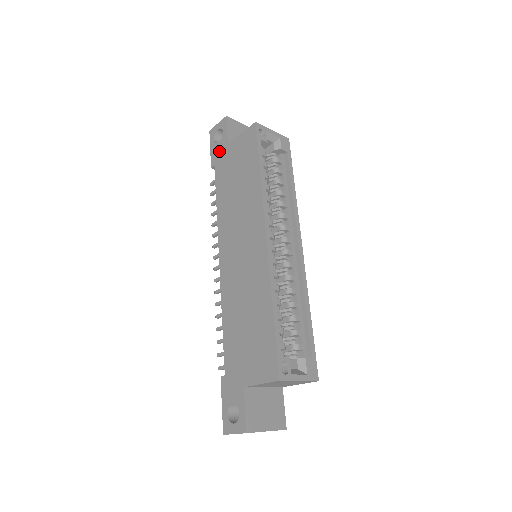
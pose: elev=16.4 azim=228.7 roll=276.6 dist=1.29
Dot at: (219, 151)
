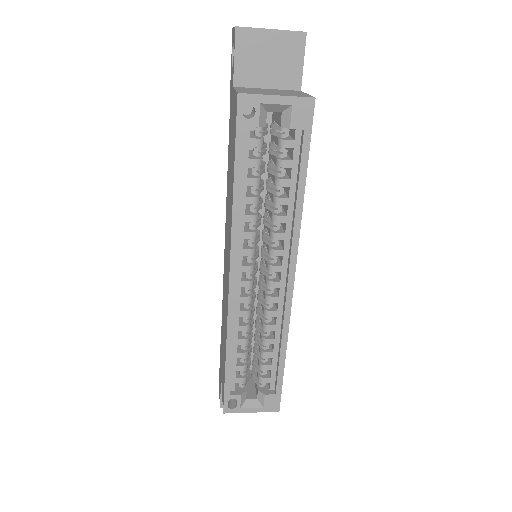
Dot at: (231, 85)
